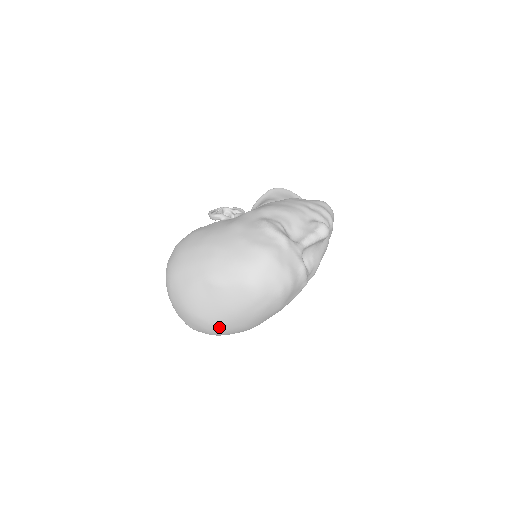
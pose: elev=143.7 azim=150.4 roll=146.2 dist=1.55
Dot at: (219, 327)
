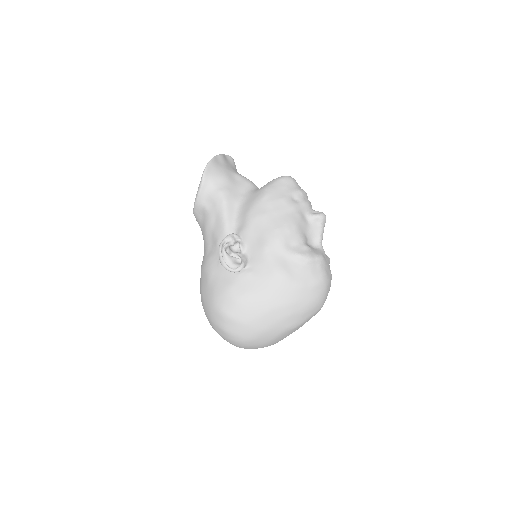
Dot at: occluded
